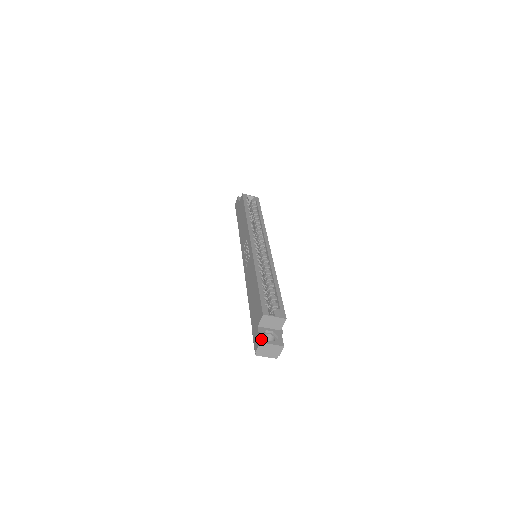
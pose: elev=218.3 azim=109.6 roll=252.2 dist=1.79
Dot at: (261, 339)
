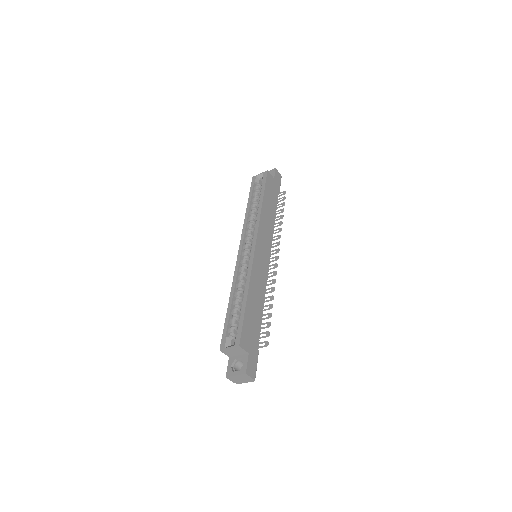
Dot at: (227, 373)
